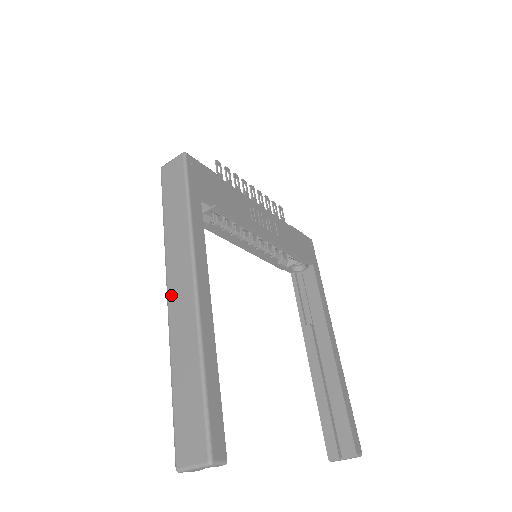
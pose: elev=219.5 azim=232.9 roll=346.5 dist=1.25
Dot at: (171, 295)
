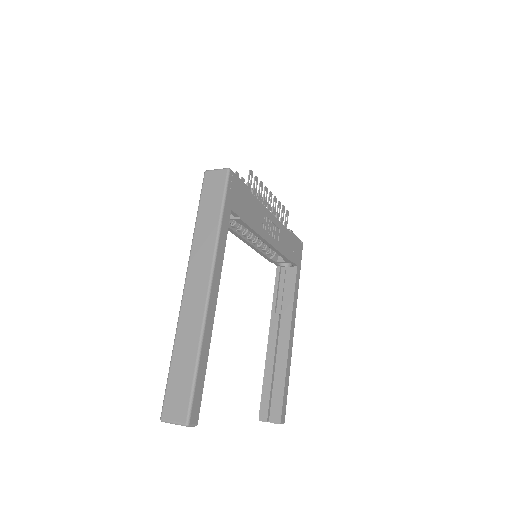
Dot at: (187, 289)
